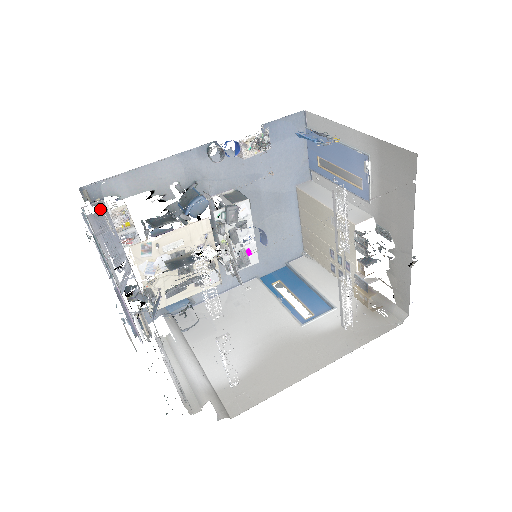
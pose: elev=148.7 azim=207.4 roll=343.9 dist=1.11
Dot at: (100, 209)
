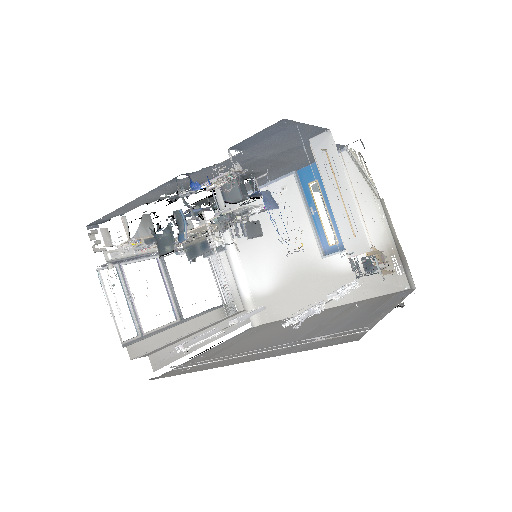
Dot at: occluded
